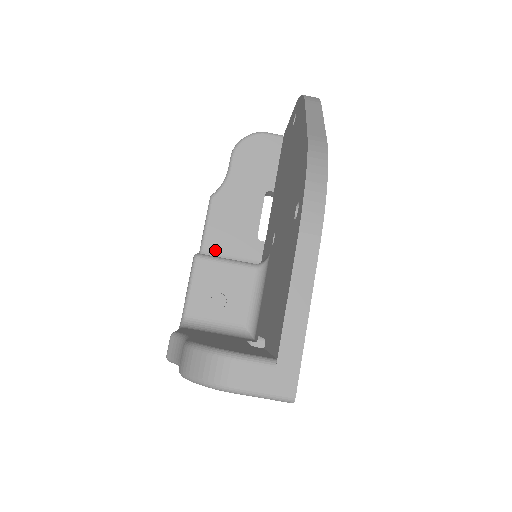
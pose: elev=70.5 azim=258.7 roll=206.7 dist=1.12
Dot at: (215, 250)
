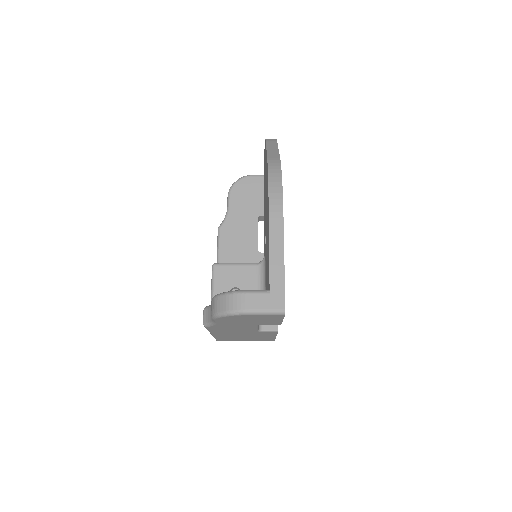
Dot at: occluded
